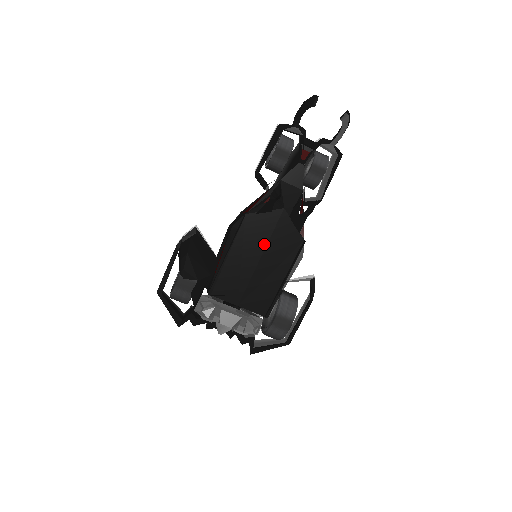
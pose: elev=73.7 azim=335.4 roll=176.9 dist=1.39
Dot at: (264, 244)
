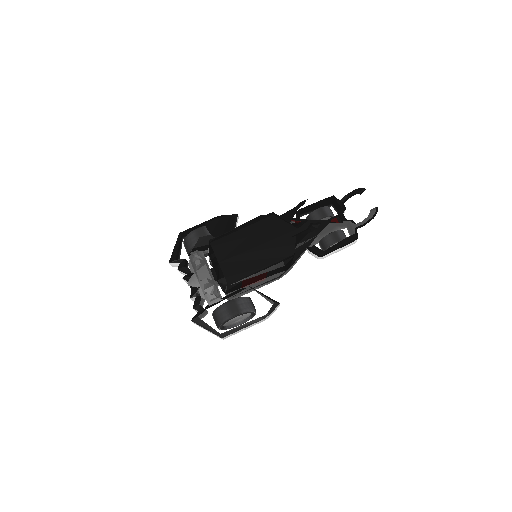
Dot at: (268, 239)
